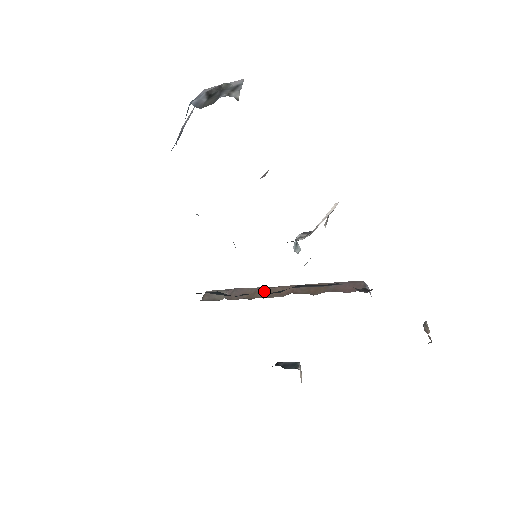
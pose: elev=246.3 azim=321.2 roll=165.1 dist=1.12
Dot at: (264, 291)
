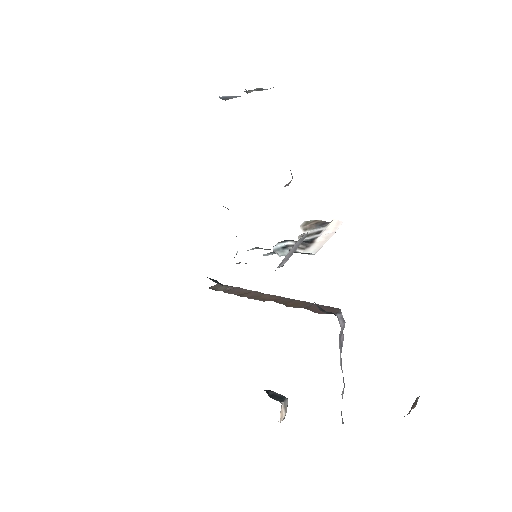
Dot at: (255, 294)
